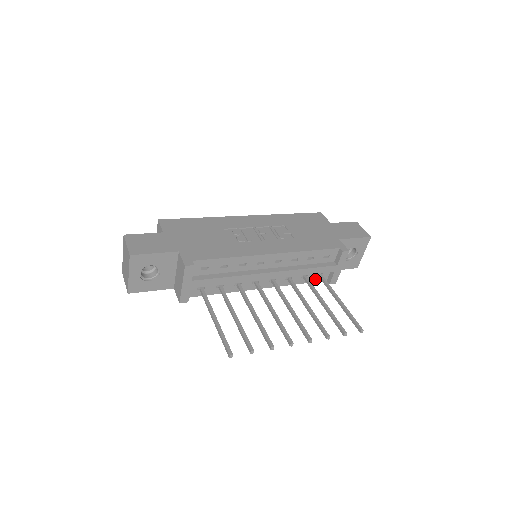
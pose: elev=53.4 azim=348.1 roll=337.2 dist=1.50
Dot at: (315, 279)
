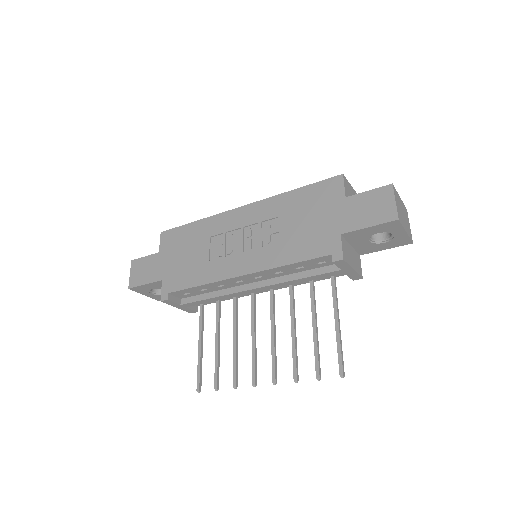
Dot at: occluded
